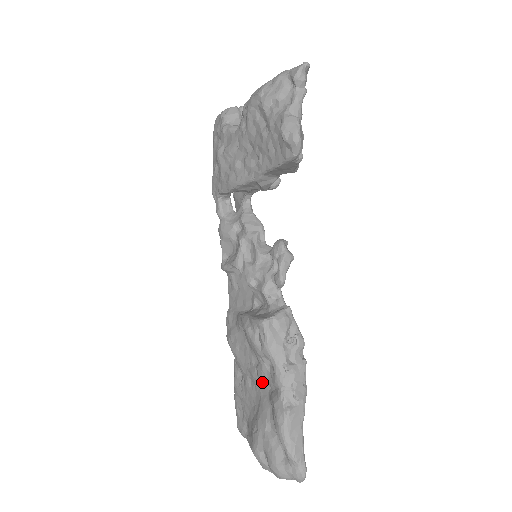
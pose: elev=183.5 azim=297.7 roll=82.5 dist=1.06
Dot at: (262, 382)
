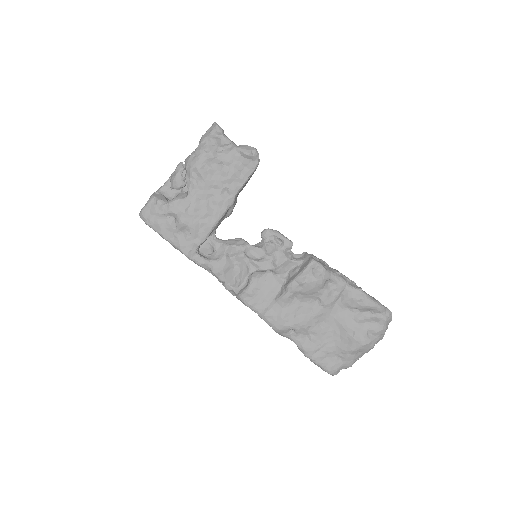
Dot at: (331, 306)
